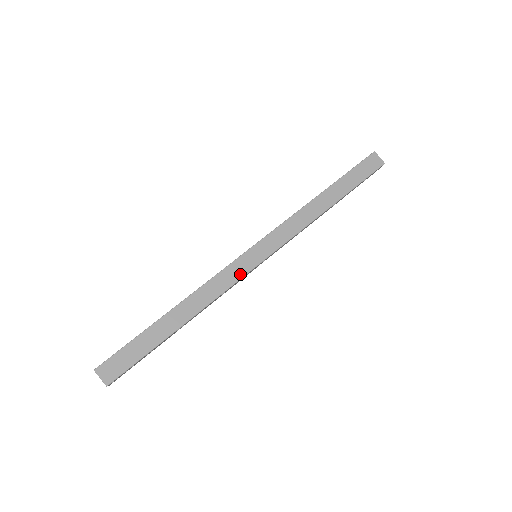
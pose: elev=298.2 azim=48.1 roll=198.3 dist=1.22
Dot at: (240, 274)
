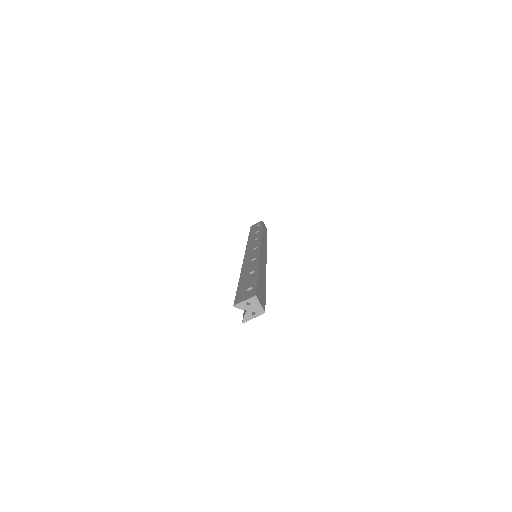
Dot at: (265, 261)
